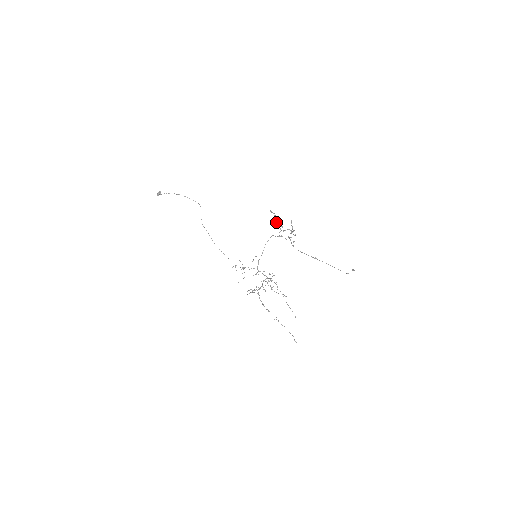
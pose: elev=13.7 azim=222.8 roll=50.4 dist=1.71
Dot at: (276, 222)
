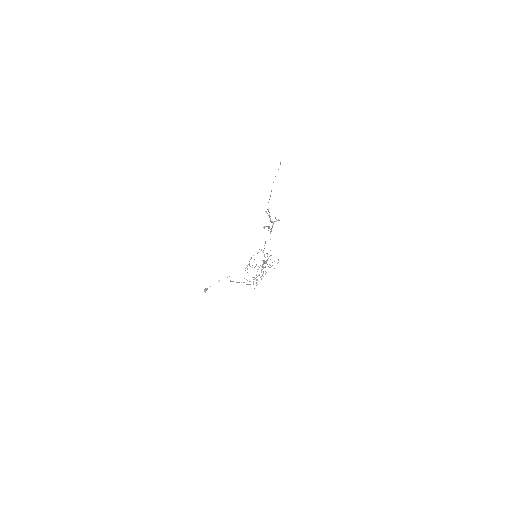
Dot at: occluded
